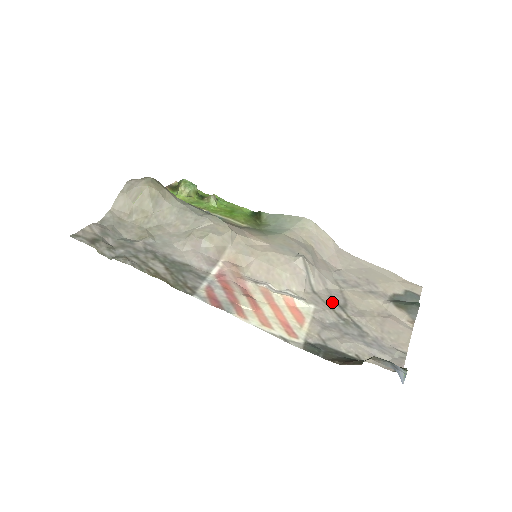
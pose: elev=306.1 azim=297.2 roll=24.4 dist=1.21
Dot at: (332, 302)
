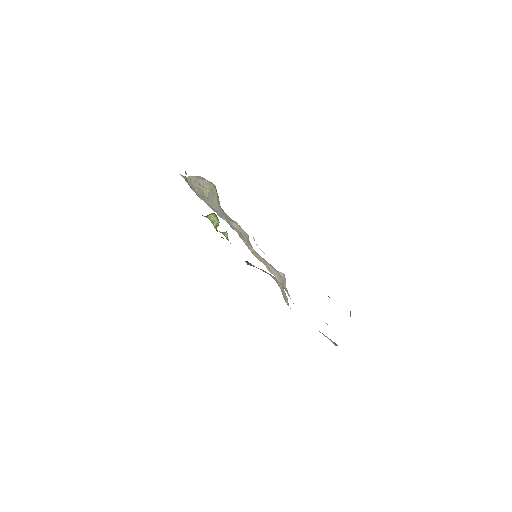
Dot at: occluded
